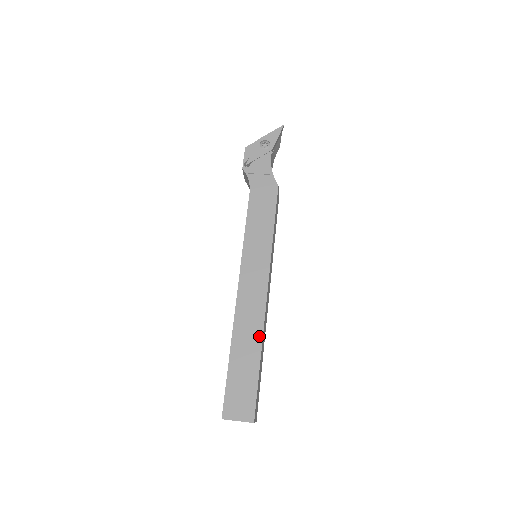
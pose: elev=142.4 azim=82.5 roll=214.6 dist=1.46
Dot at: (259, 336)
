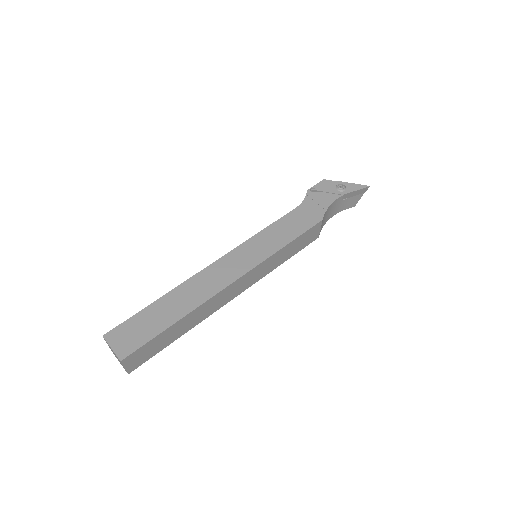
Dot at: (195, 305)
